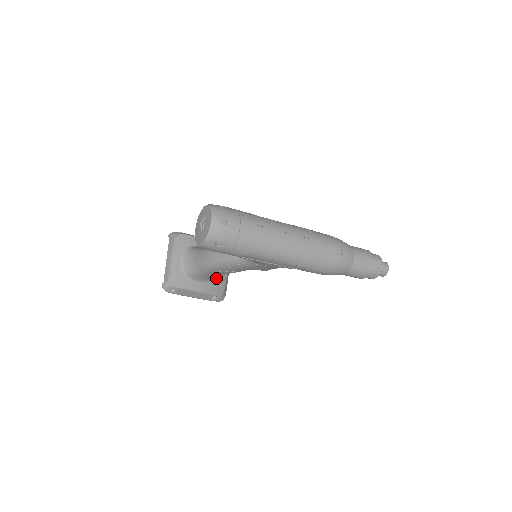
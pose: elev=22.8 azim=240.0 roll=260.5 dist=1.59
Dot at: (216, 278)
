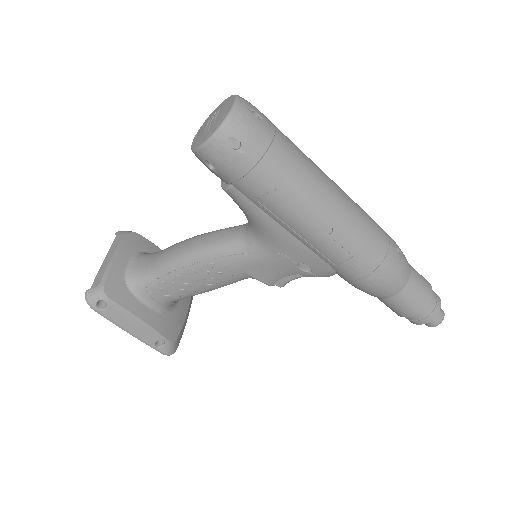
Dot at: (171, 312)
